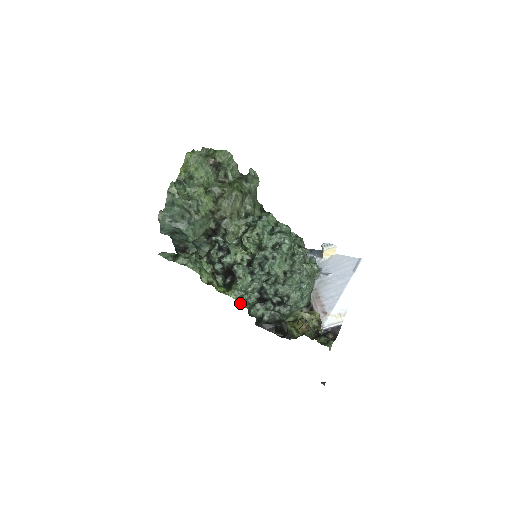
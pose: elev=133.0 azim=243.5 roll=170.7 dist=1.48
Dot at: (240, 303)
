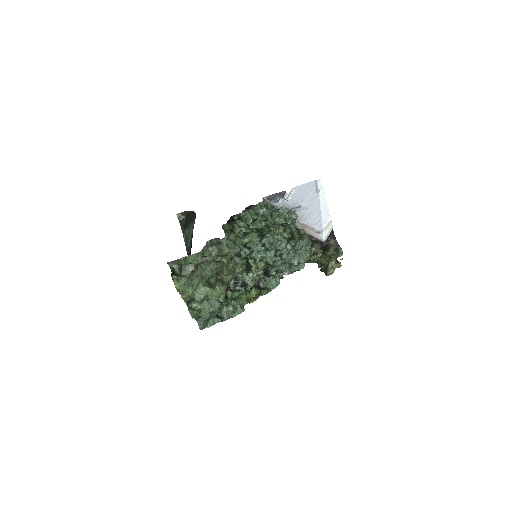
Dot at: occluded
